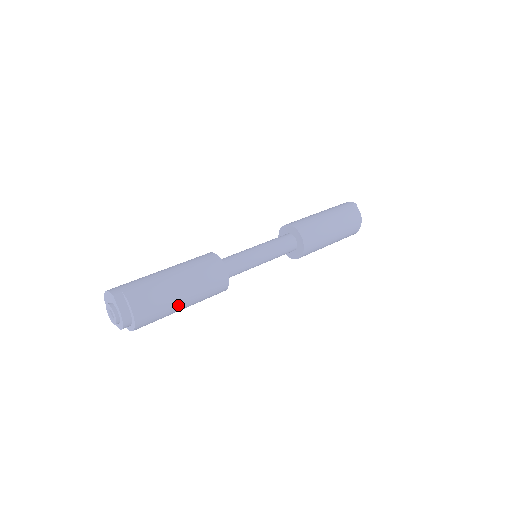
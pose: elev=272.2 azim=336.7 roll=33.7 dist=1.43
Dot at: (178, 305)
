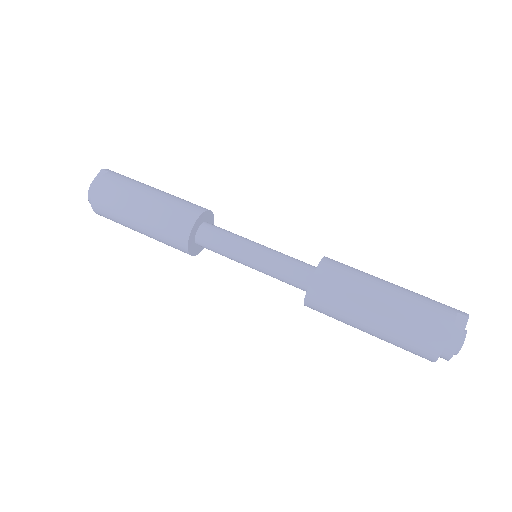
Dot at: (131, 216)
